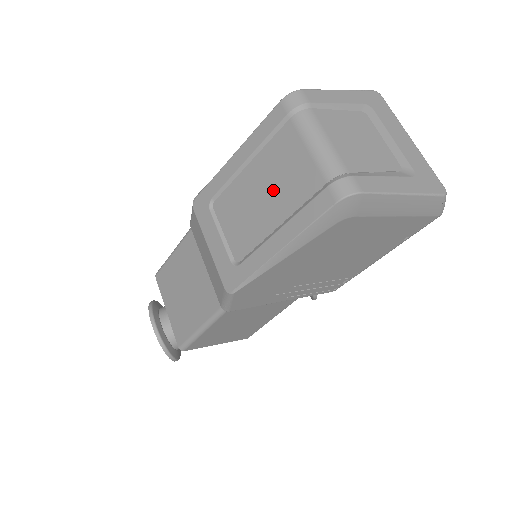
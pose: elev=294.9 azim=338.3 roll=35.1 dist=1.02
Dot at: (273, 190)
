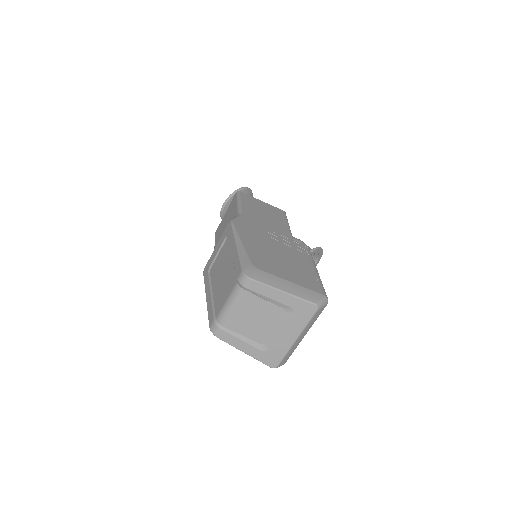
Dot at: (221, 283)
